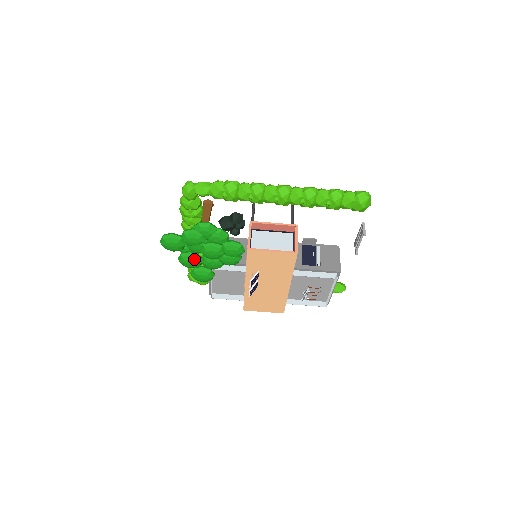
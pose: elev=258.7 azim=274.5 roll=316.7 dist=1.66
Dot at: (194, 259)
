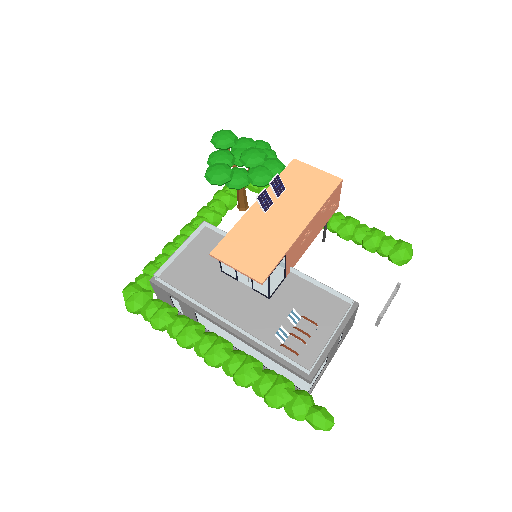
Dot at: (229, 154)
